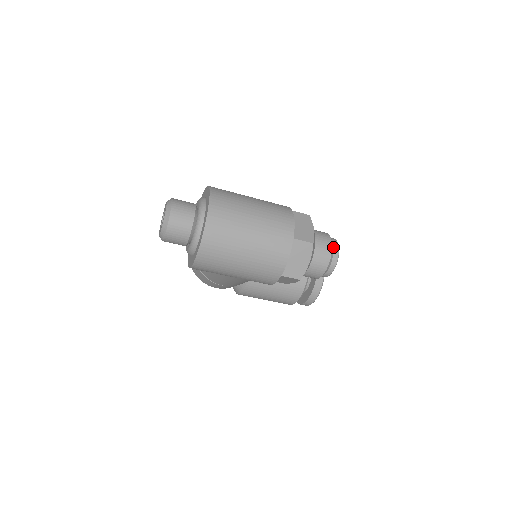
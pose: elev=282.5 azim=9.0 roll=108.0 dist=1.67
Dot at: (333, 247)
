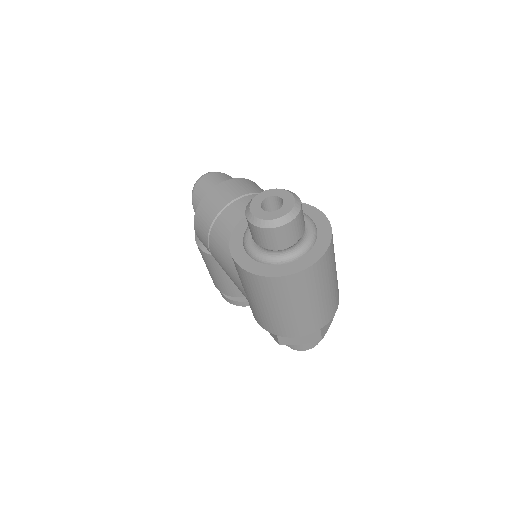
Dot at: occluded
